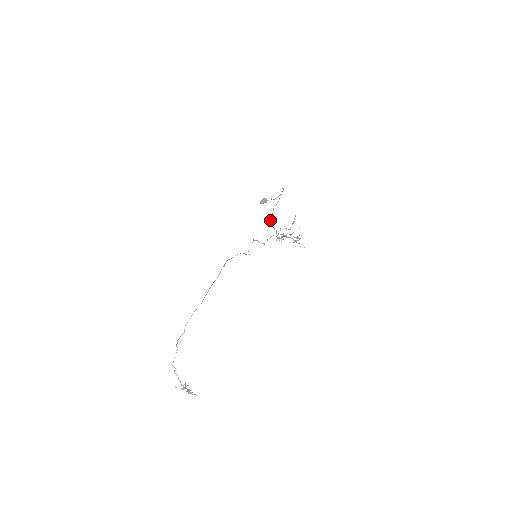
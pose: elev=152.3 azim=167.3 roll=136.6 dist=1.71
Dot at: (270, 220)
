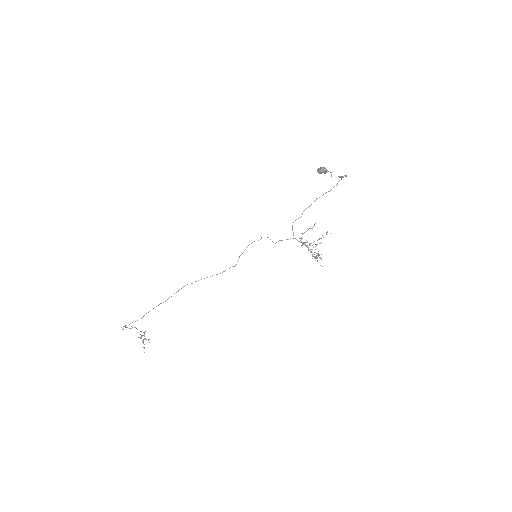
Dot at: occluded
